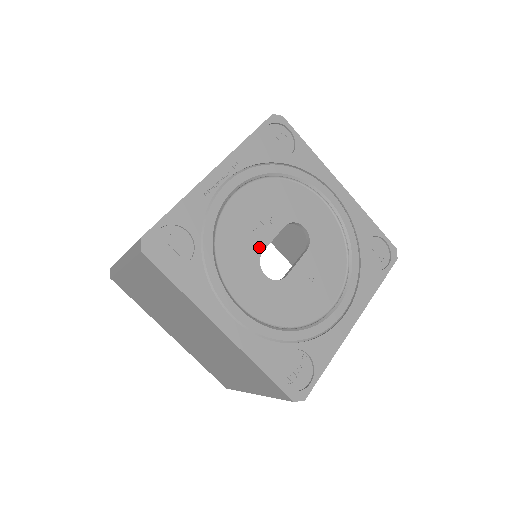
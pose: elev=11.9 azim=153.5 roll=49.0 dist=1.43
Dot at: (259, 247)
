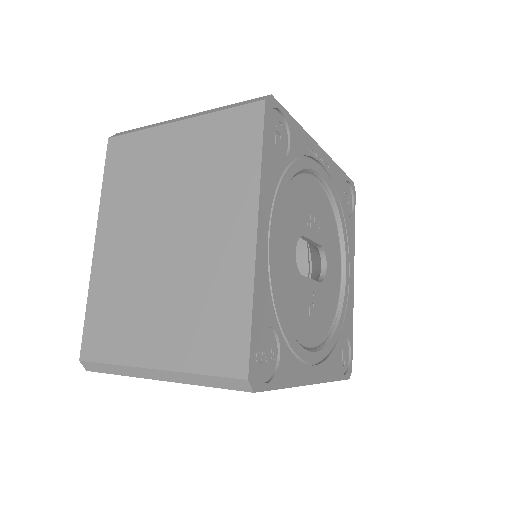
Dot at: (305, 230)
